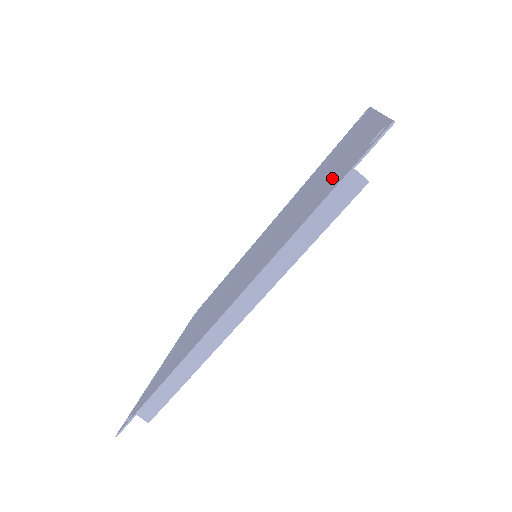
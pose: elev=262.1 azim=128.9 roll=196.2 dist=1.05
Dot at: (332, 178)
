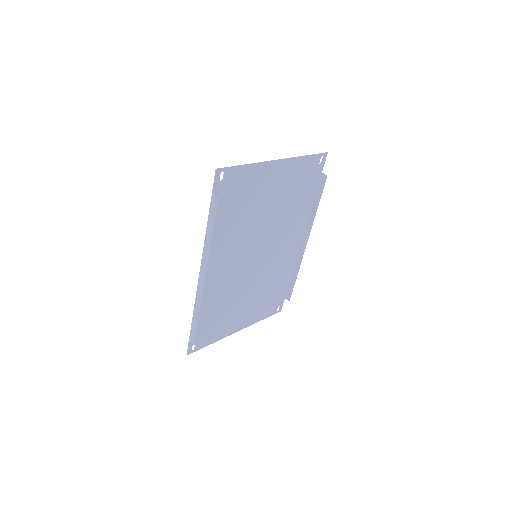
Dot at: (234, 201)
